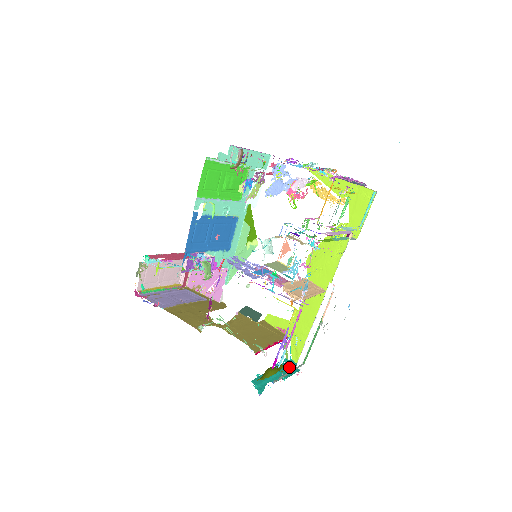
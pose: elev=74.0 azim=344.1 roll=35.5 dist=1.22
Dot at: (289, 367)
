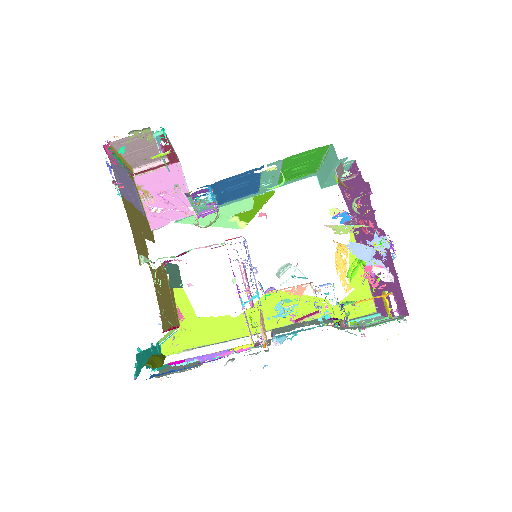
Dot at: occluded
